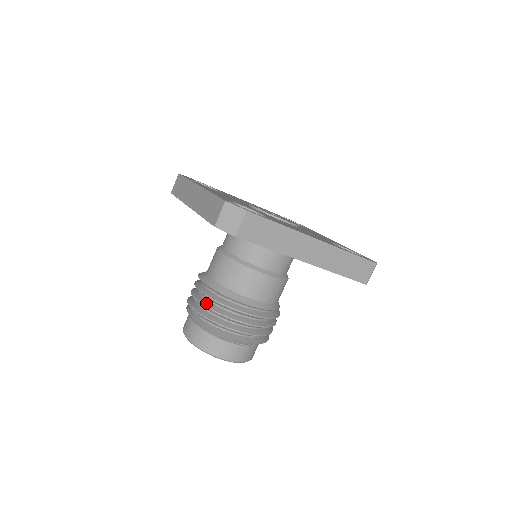
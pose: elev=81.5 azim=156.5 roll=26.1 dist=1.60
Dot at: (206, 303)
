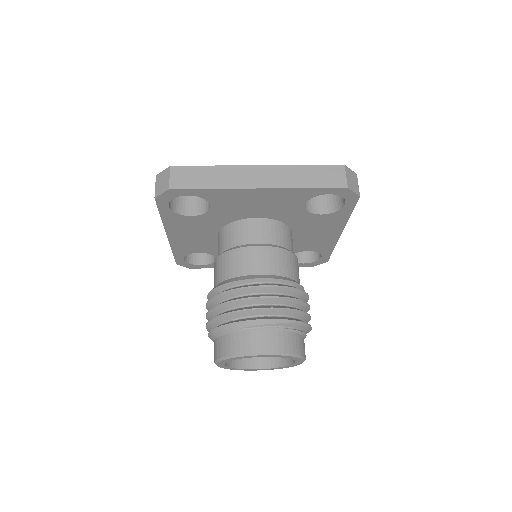
Dot at: (212, 307)
